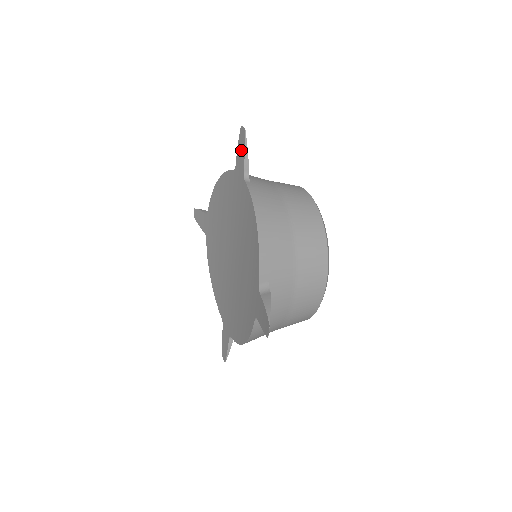
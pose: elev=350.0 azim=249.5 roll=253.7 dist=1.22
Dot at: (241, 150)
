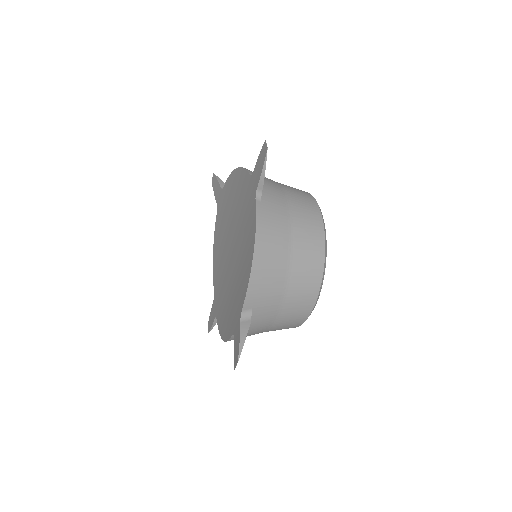
Dot at: (260, 165)
